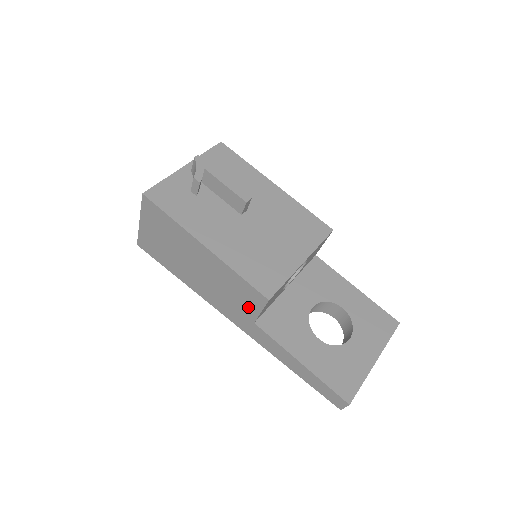
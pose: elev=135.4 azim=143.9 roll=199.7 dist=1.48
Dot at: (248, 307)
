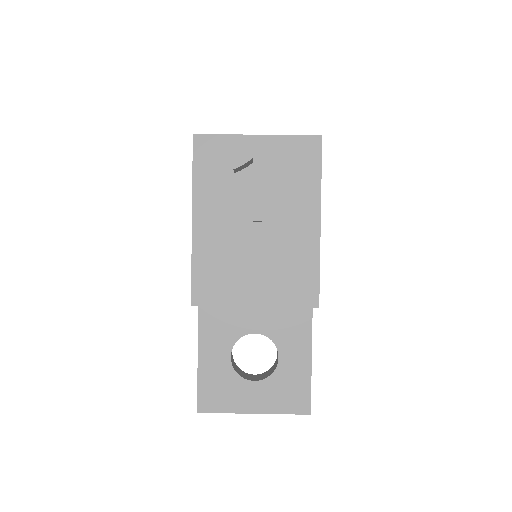
Dot at: occluded
